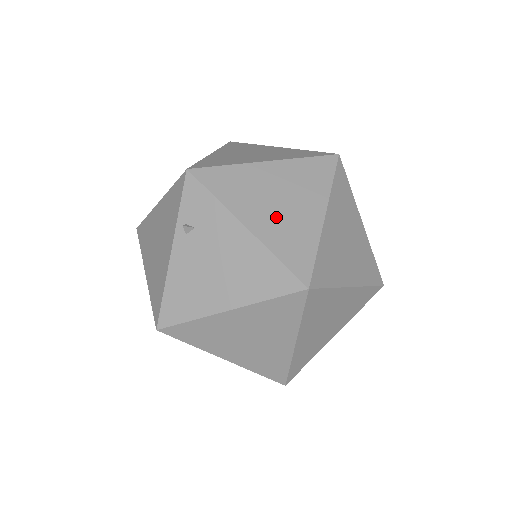
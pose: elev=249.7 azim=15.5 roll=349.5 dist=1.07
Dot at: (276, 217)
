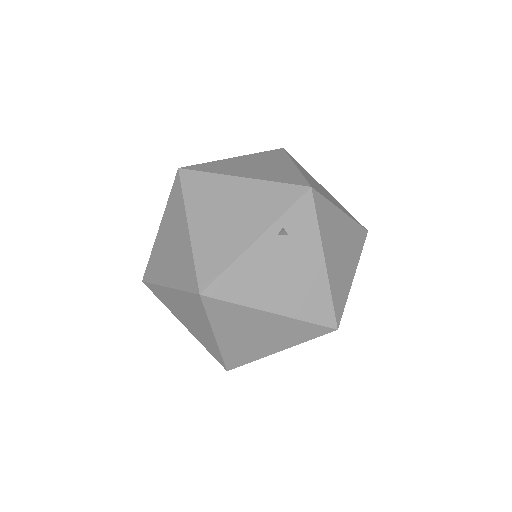
Dot at: (338, 262)
